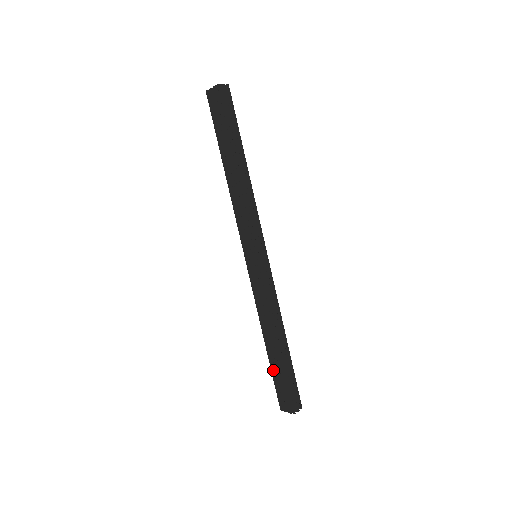
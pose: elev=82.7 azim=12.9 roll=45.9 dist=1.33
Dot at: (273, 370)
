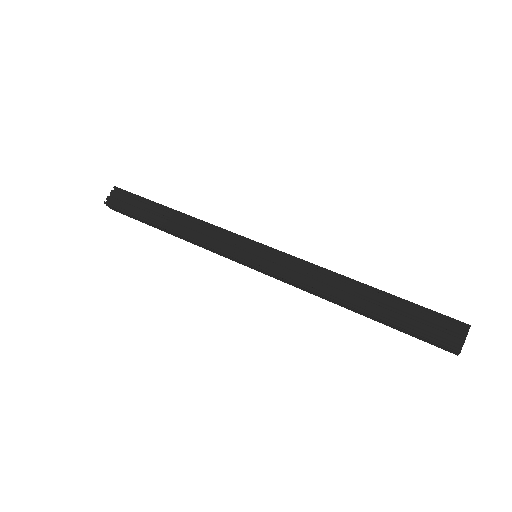
Dot at: (394, 322)
